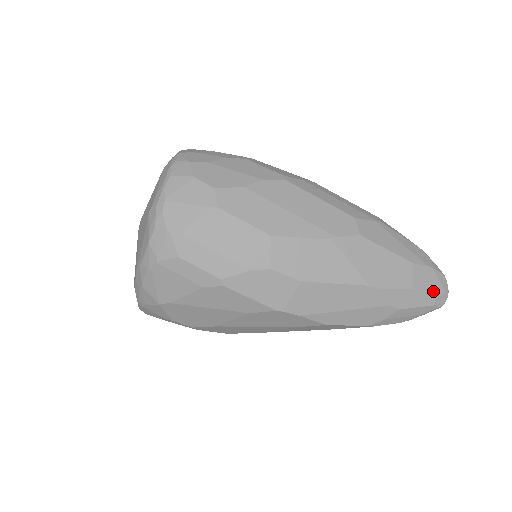
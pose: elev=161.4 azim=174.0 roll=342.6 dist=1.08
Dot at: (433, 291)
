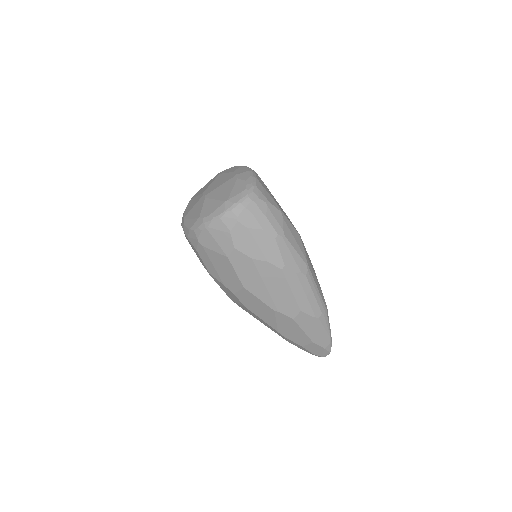
Dot at: (314, 353)
